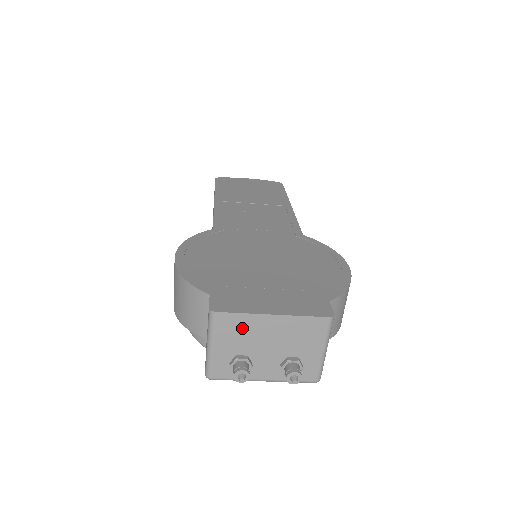
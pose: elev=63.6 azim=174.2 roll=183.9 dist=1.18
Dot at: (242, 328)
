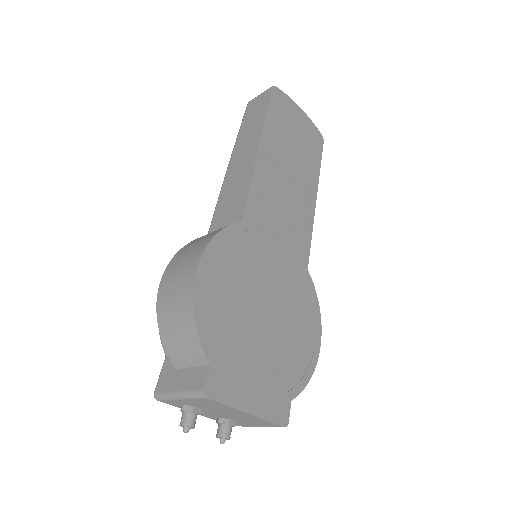
Dot at: (217, 406)
